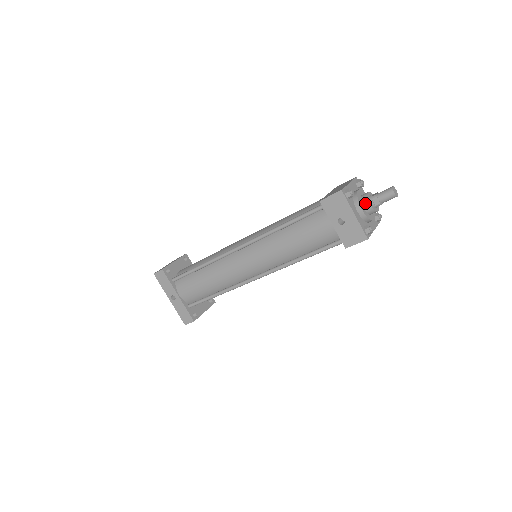
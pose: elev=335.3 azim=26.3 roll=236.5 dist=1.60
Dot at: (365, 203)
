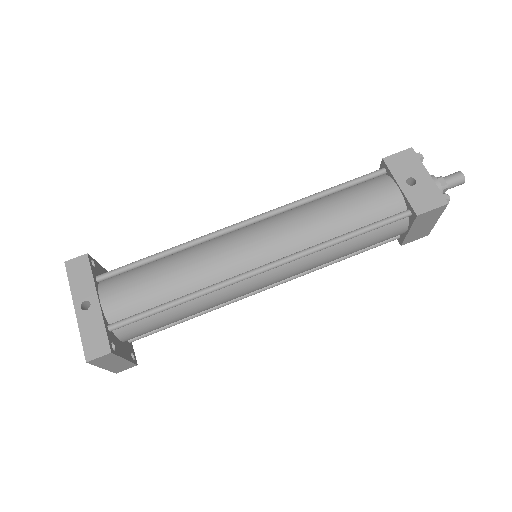
Dot at: occluded
